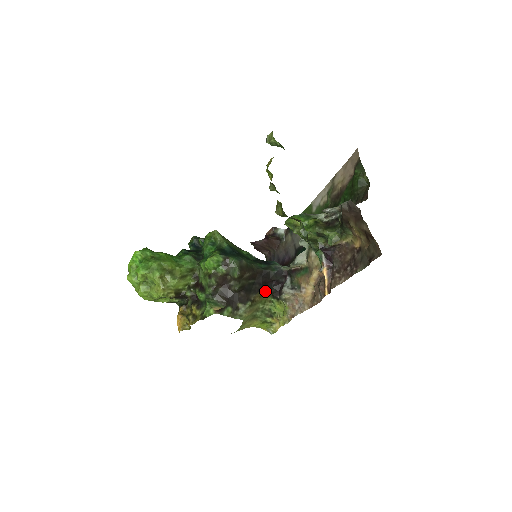
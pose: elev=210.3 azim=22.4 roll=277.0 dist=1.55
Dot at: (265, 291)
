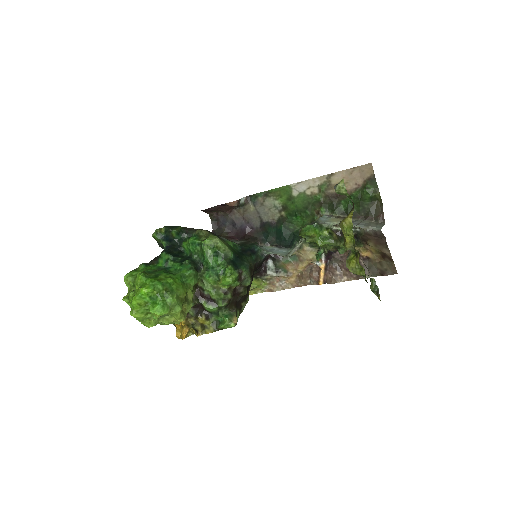
Dot at: occluded
